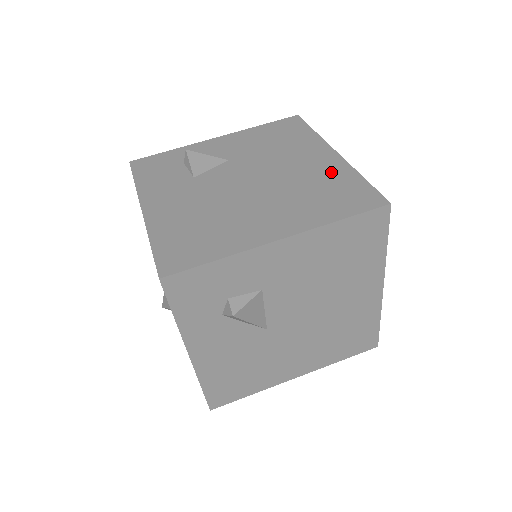
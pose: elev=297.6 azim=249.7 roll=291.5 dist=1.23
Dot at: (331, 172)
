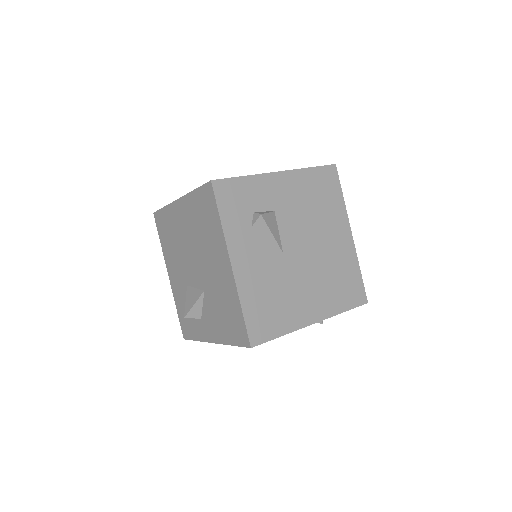
Dot at: occluded
